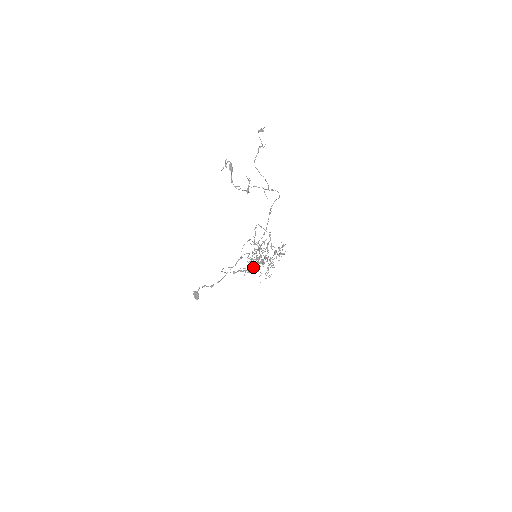
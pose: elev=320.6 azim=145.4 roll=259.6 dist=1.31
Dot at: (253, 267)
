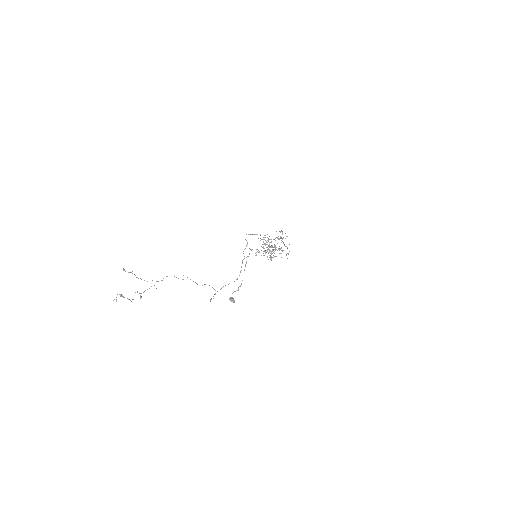
Dot at: (270, 256)
